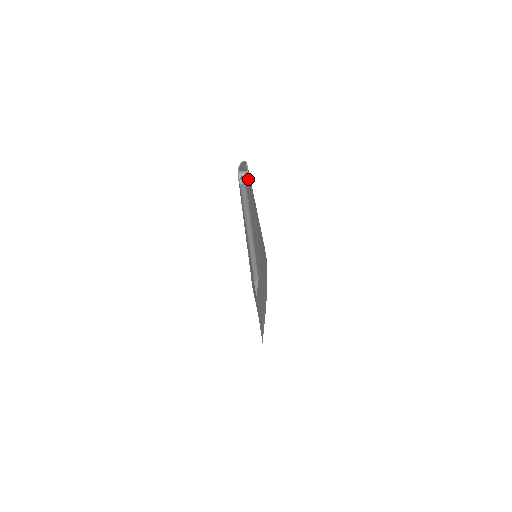
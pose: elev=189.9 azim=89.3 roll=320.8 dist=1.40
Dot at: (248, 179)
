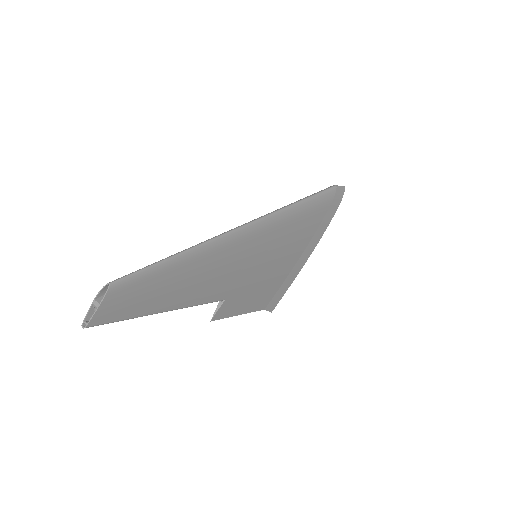
Dot at: (107, 306)
